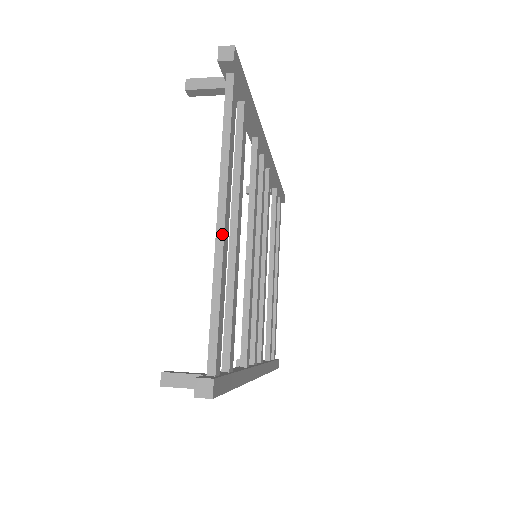
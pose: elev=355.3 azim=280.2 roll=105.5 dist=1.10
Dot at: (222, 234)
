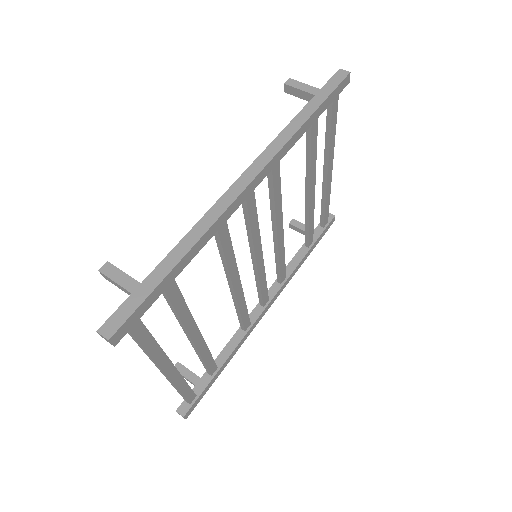
Dot at: (168, 379)
